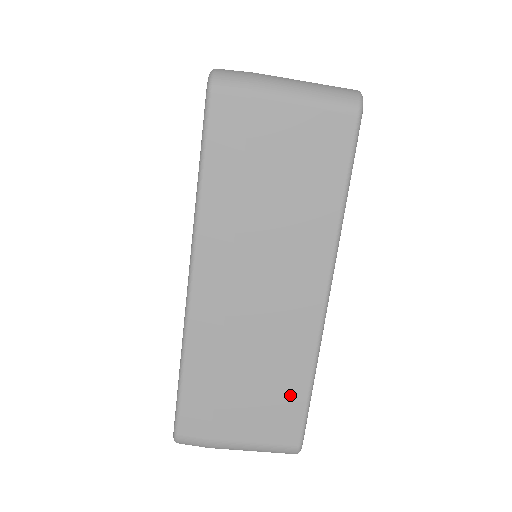
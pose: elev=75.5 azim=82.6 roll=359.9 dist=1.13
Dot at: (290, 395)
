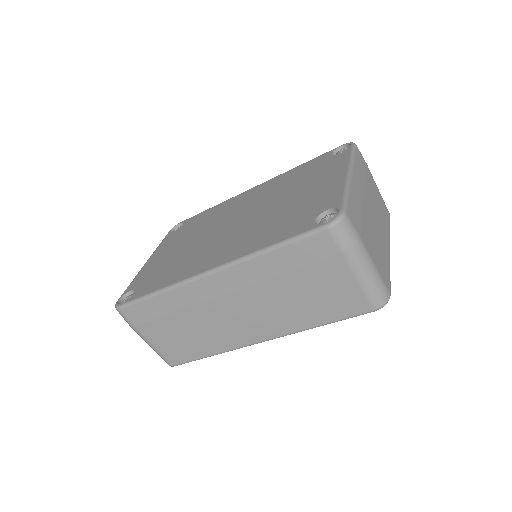
Dot at: (194, 350)
